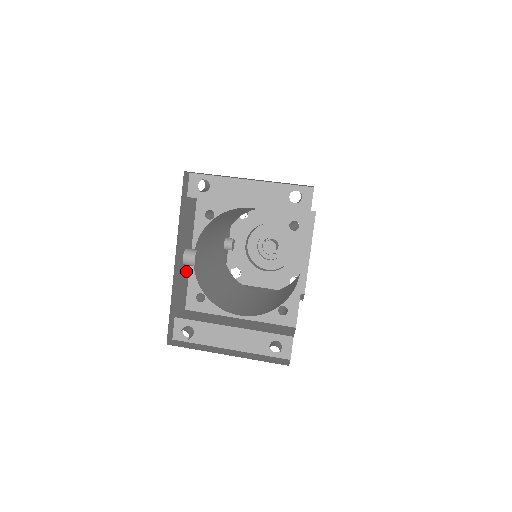
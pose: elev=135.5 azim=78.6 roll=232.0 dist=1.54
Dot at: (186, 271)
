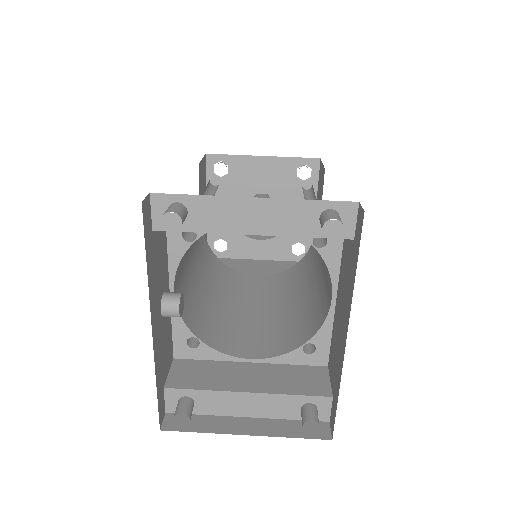
Dot at: (167, 317)
